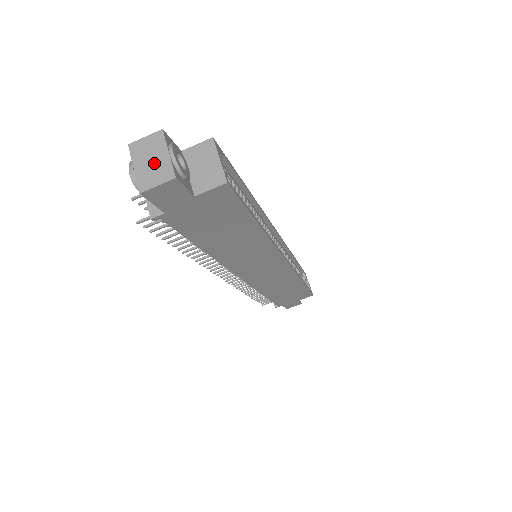
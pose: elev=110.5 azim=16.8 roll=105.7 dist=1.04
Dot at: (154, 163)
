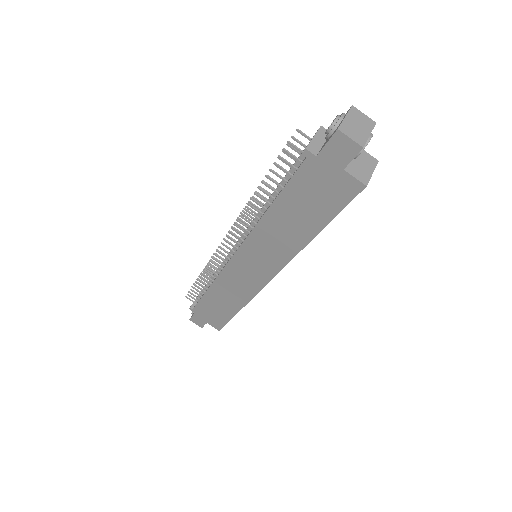
Dot at: (358, 128)
